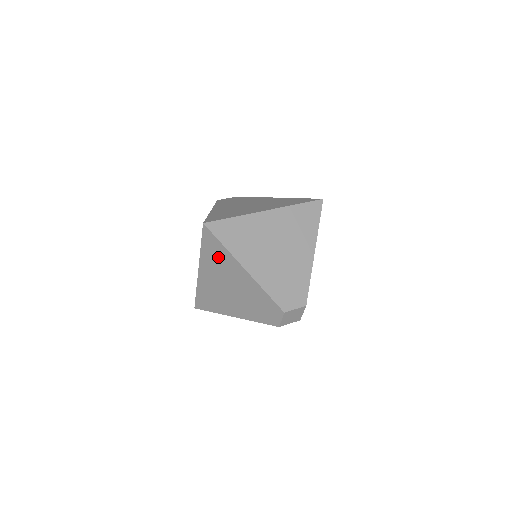
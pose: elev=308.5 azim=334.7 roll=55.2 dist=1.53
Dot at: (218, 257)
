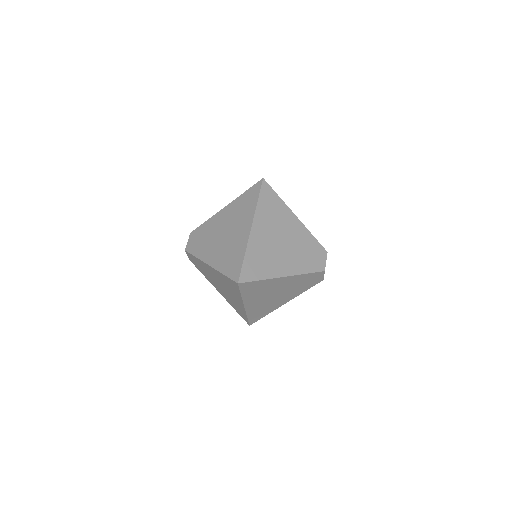
Dot at: (259, 289)
